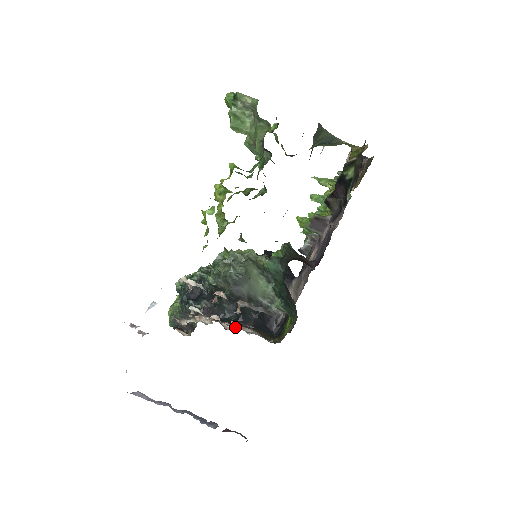
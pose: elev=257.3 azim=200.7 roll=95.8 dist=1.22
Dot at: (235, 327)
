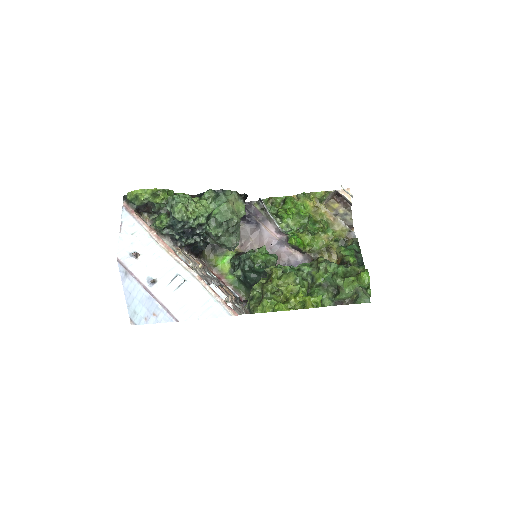
Dot at: (197, 259)
